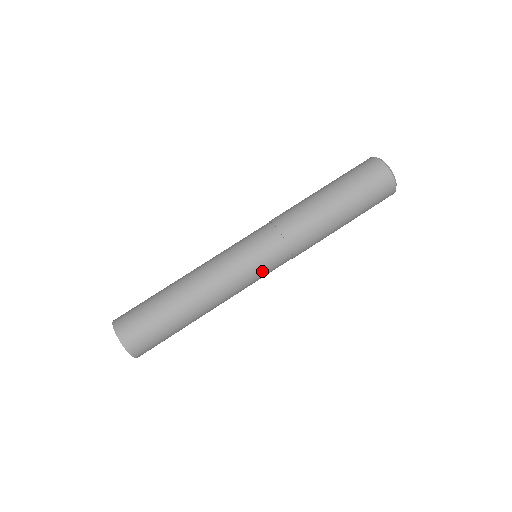
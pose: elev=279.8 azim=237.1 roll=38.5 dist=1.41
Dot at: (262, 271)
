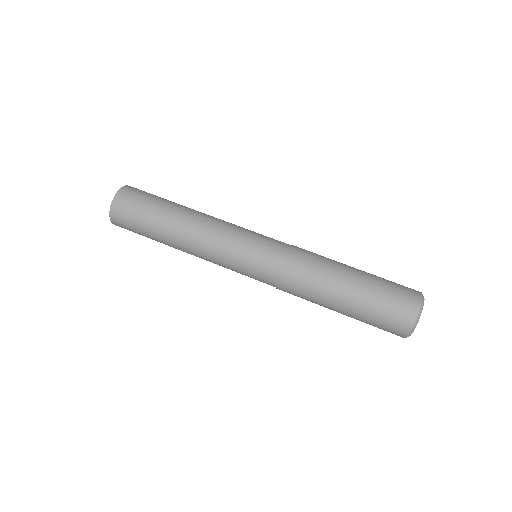
Dot at: (244, 274)
